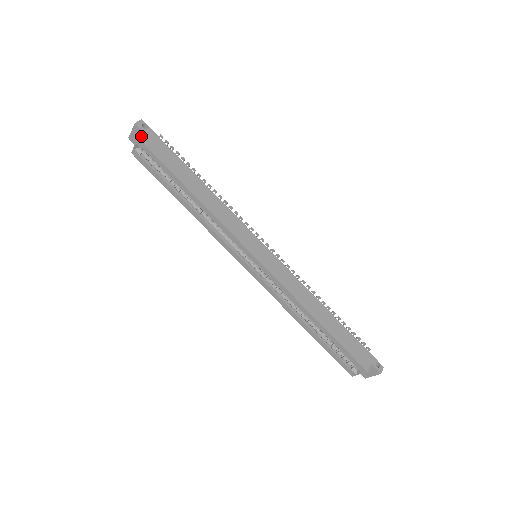
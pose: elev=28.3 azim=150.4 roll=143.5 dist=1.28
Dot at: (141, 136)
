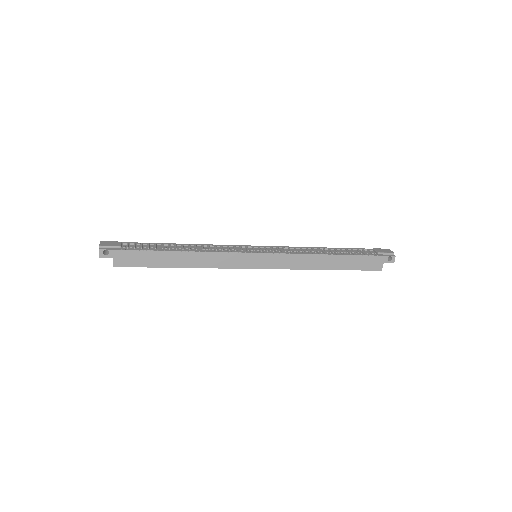
Dot at: (113, 263)
